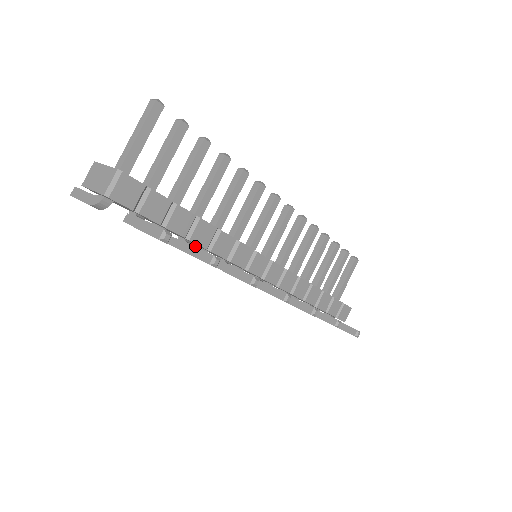
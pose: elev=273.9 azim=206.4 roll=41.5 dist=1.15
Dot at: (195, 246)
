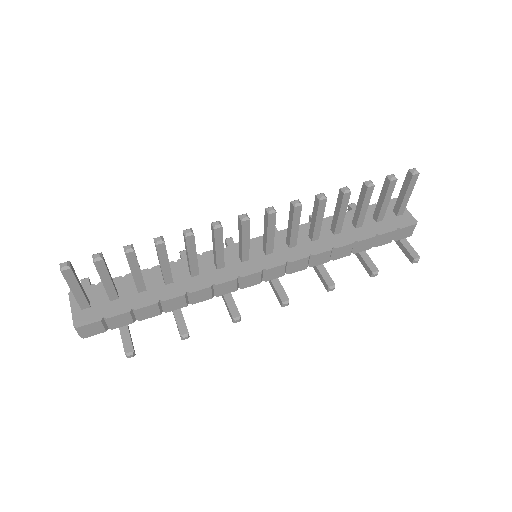
Dot at: occluded
